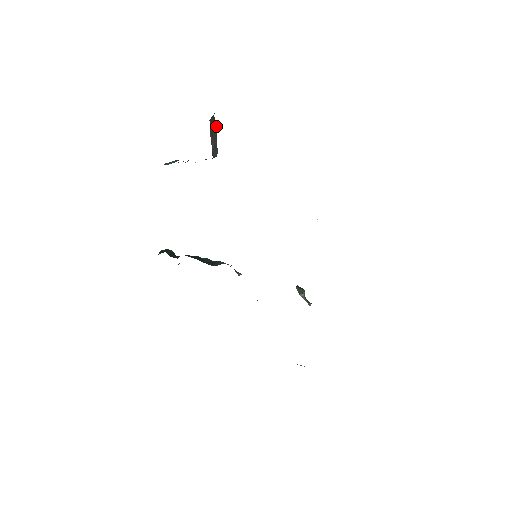
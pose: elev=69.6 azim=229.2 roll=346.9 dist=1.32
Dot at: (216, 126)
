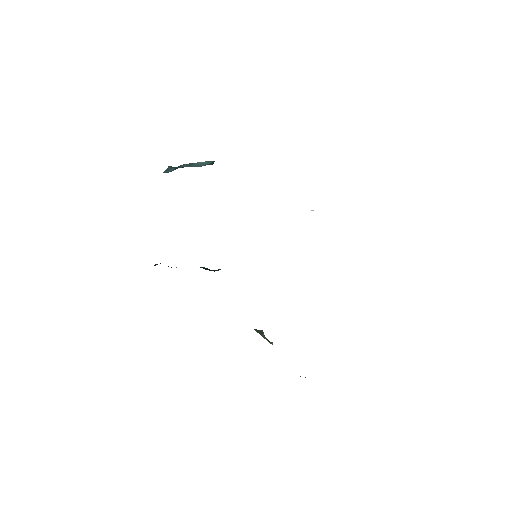
Dot at: occluded
